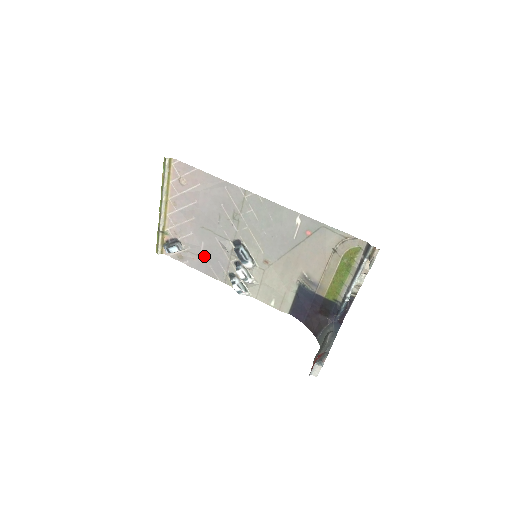
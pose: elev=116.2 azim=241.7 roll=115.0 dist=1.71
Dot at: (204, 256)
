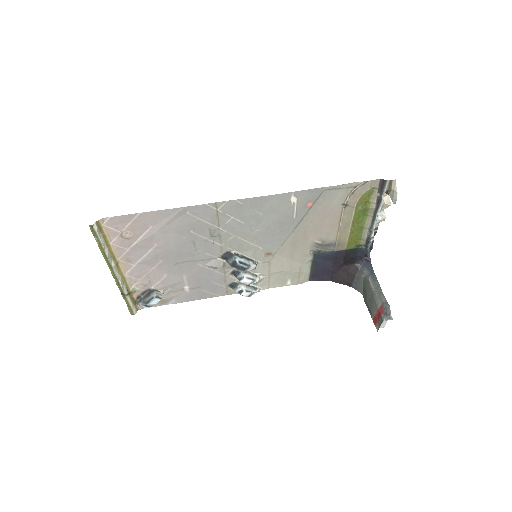
Dot at: (191, 286)
